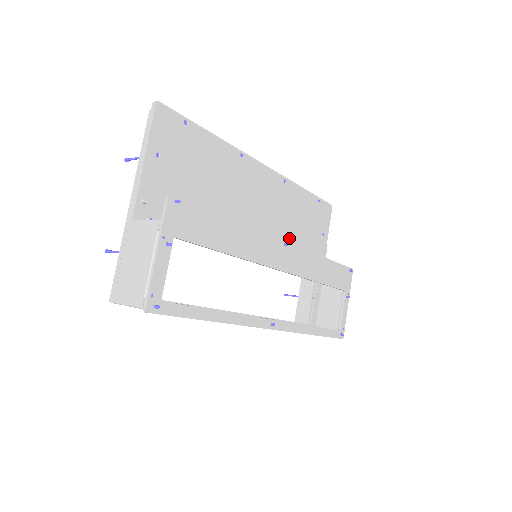
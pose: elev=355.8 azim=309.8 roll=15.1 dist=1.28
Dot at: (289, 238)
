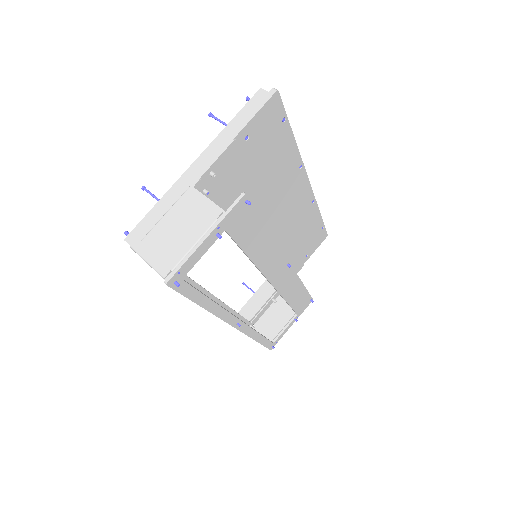
Dot at: (284, 249)
